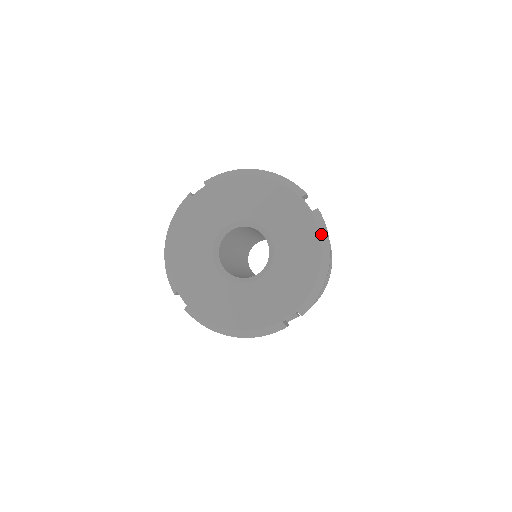
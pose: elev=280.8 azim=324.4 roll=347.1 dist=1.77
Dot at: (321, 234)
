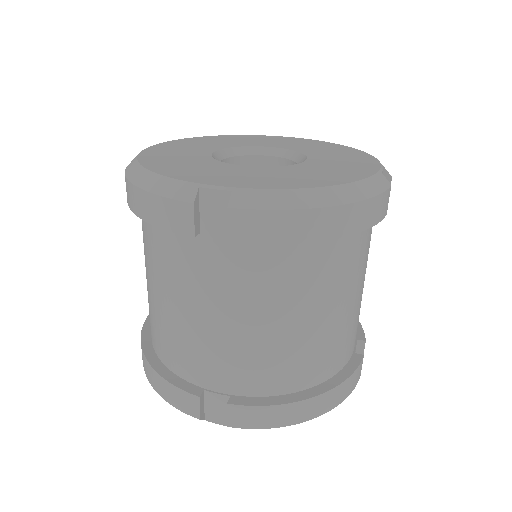
Dot at: occluded
